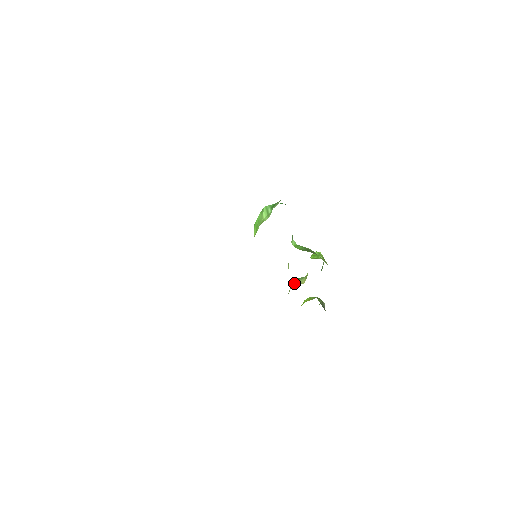
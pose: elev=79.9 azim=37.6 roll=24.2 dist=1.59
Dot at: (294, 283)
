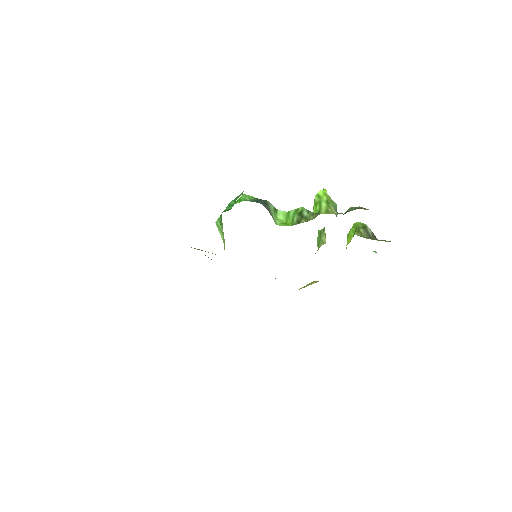
Dot at: (318, 243)
